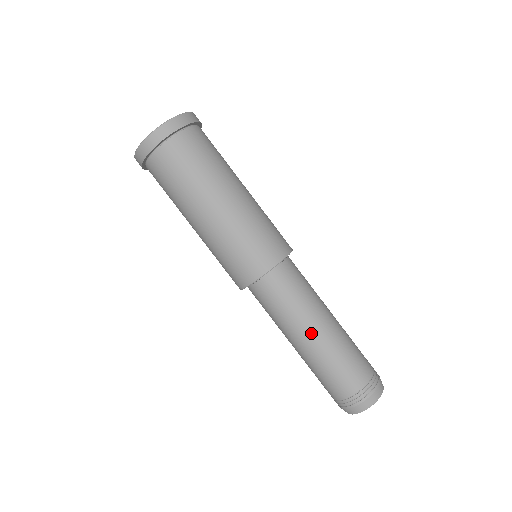
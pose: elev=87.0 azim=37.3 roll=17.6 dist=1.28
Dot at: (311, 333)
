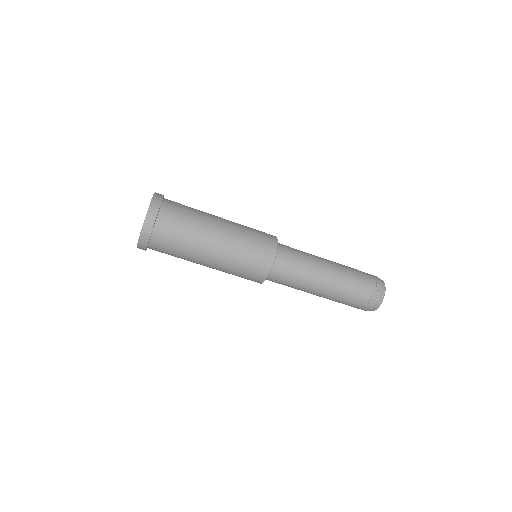
Dot at: occluded
